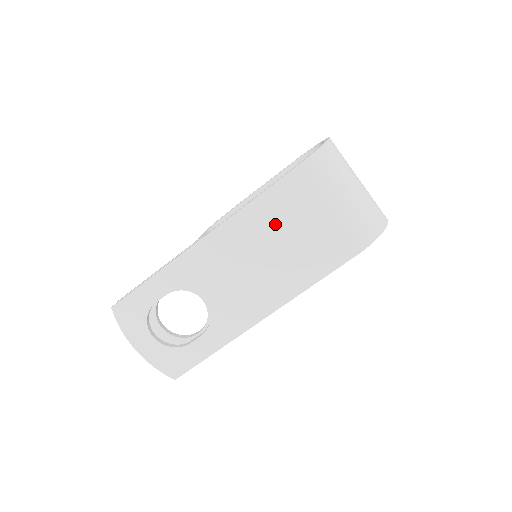
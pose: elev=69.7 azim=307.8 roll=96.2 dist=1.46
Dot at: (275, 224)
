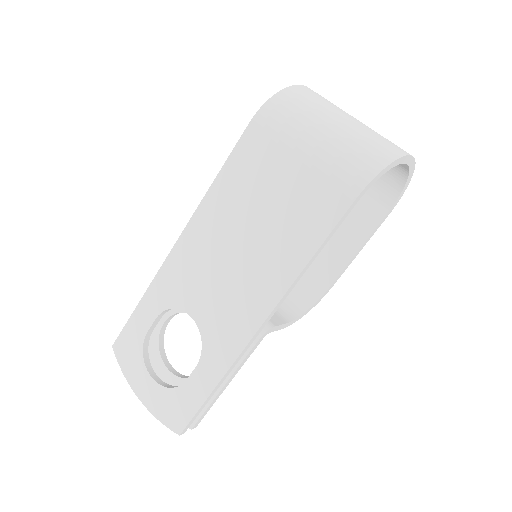
Dot at: (245, 195)
